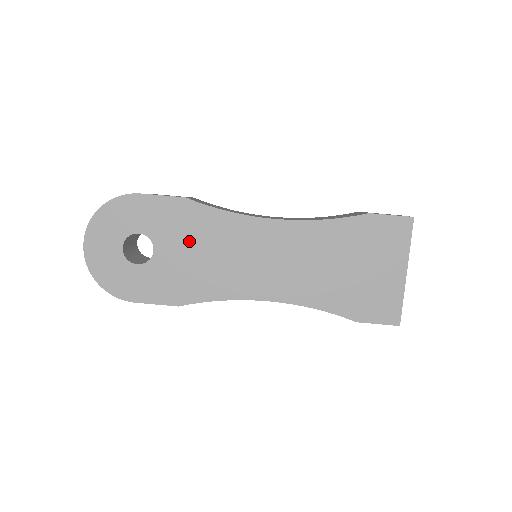
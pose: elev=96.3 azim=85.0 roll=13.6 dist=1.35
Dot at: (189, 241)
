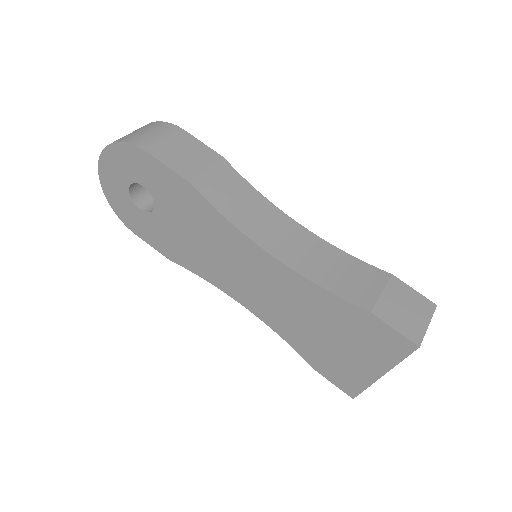
Dot at: (185, 220)
